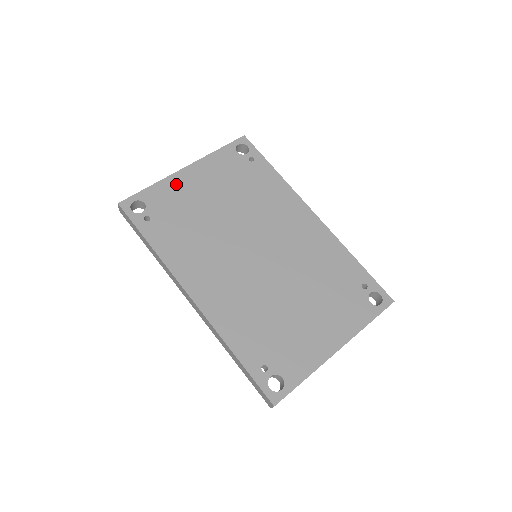
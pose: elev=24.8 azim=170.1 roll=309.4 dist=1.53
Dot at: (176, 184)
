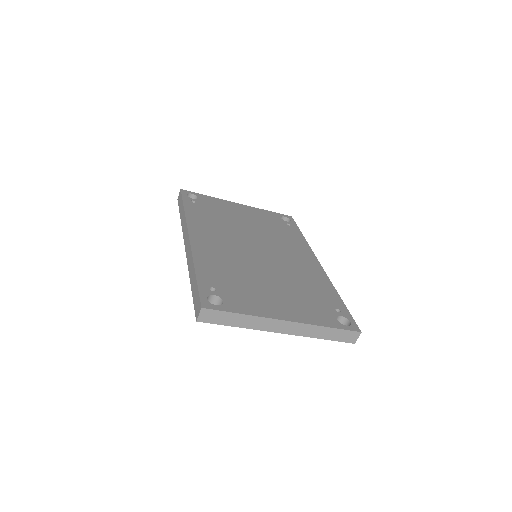
Dot at: (226, 204)
